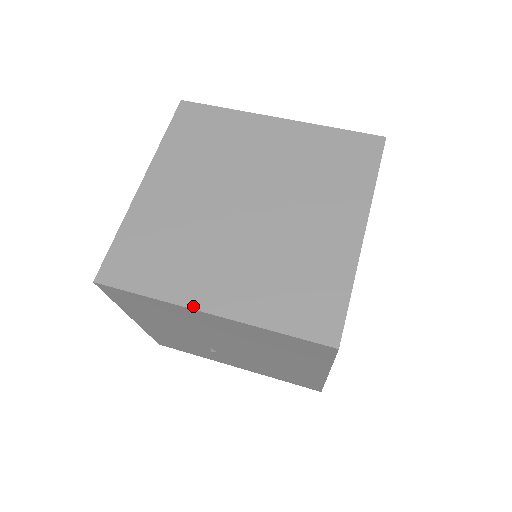
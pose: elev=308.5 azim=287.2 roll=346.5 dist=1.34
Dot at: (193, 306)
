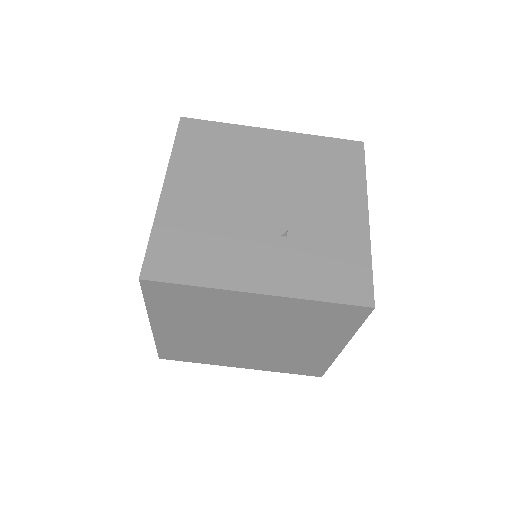
Dot at: (229, 366)
